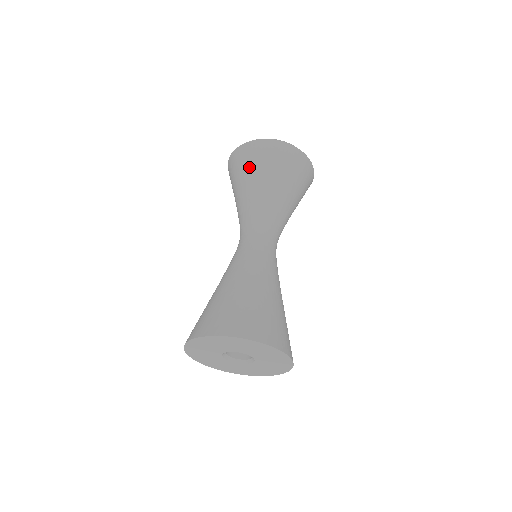
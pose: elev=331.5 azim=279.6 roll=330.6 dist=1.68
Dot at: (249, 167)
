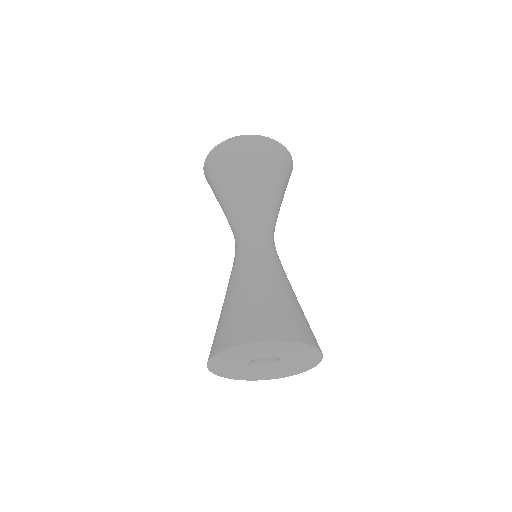
Dot at: (238, 164)
